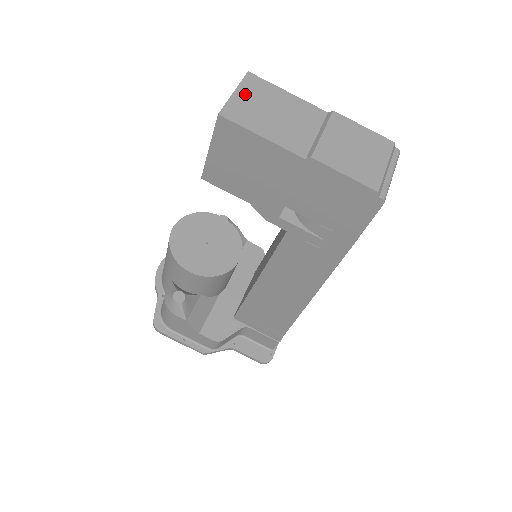
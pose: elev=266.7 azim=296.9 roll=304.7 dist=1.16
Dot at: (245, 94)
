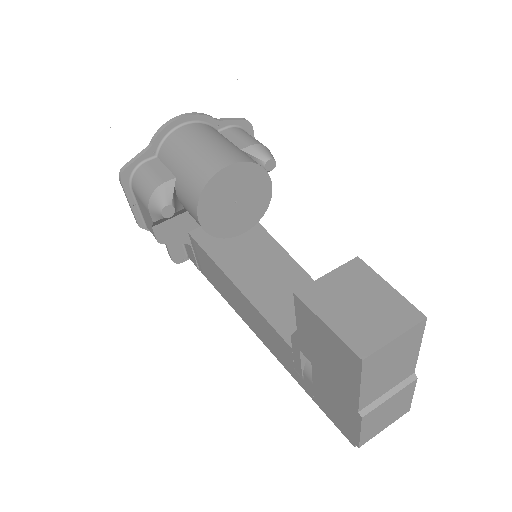
Dot at: (399, 343)
